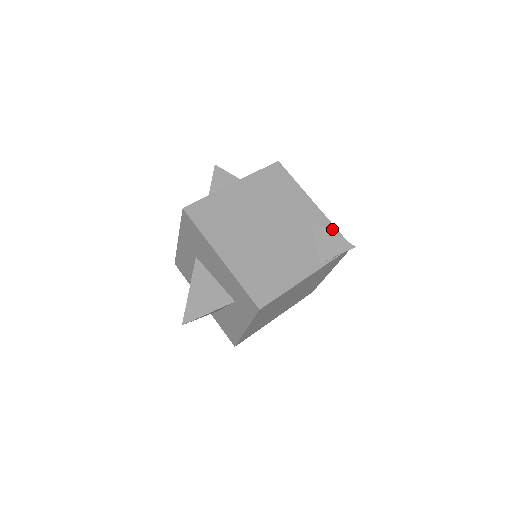
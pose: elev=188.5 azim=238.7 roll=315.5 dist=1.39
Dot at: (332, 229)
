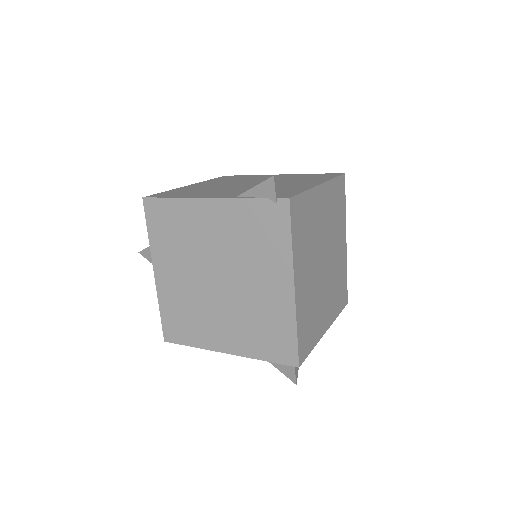
Dot at: (298, 191)
